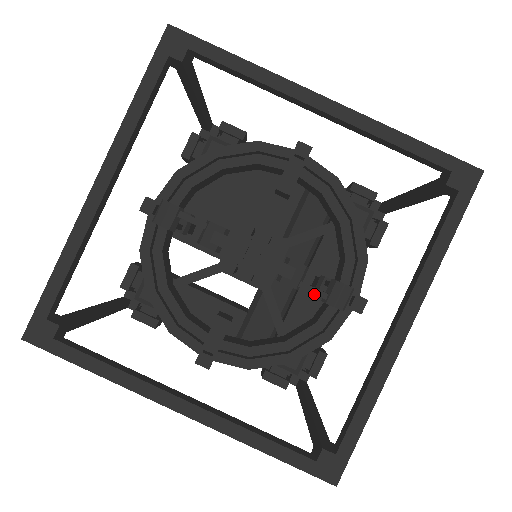
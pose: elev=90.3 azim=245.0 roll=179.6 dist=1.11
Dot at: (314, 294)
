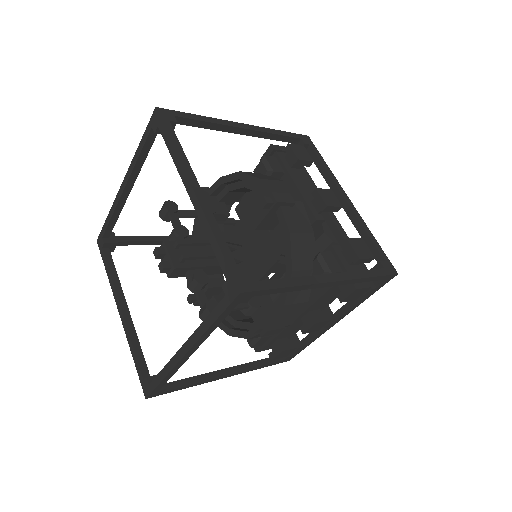
Dot at: occluded
